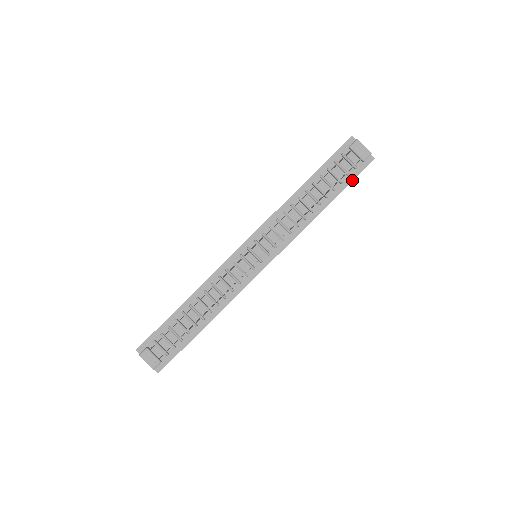
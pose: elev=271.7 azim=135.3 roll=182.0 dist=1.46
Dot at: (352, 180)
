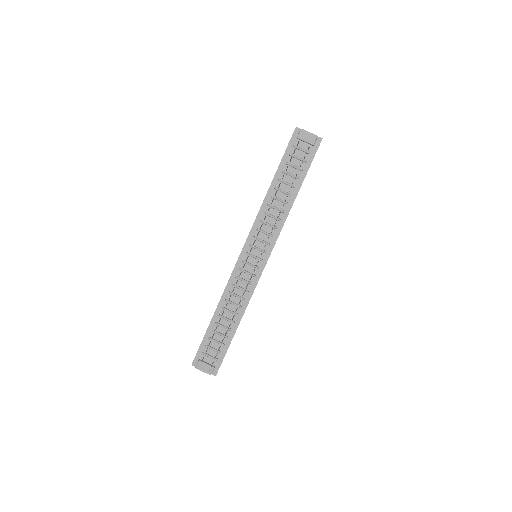
Dot at: (310, 164)
